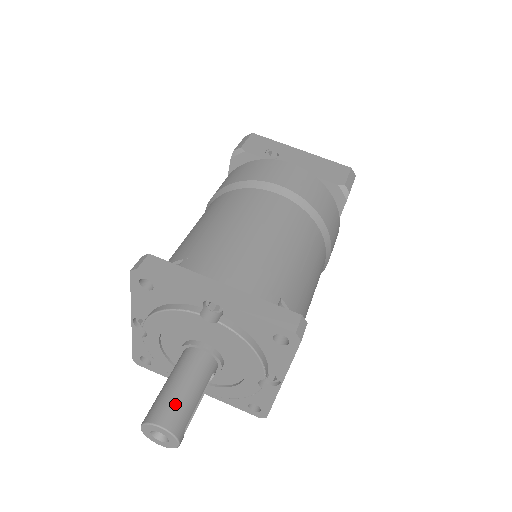
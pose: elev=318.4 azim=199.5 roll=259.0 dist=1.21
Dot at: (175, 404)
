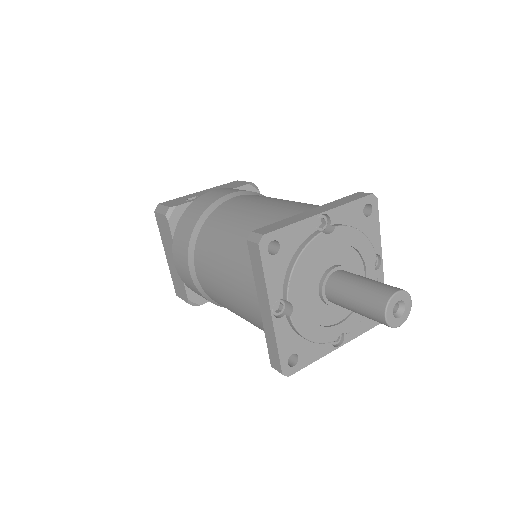
Dot at: (380, 284)
